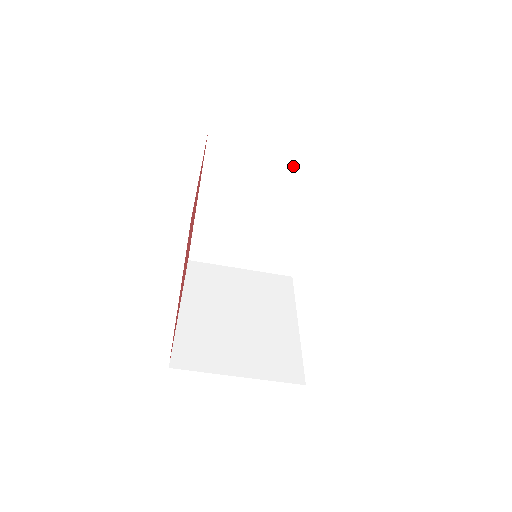
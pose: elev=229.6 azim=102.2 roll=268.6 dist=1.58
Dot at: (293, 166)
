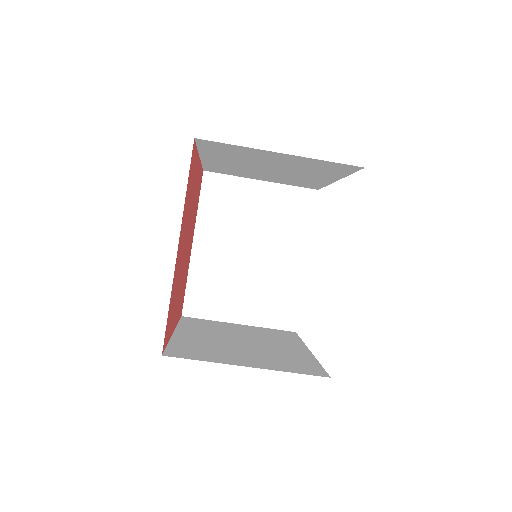
Dot at: (283, 201)
